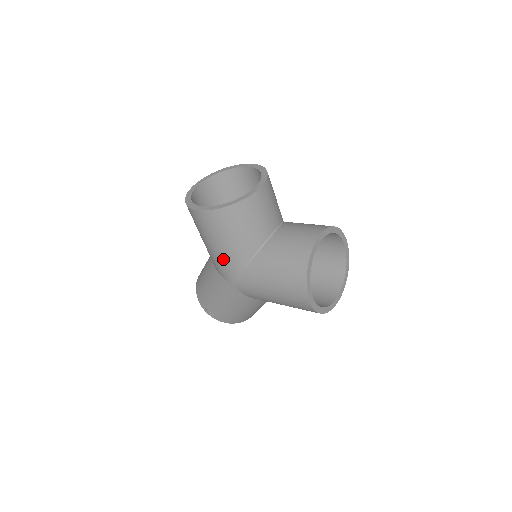
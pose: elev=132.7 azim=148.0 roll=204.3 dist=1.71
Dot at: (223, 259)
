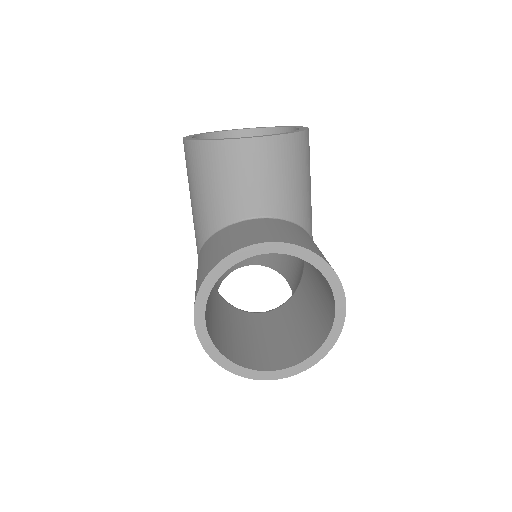
Dot at: occluded
